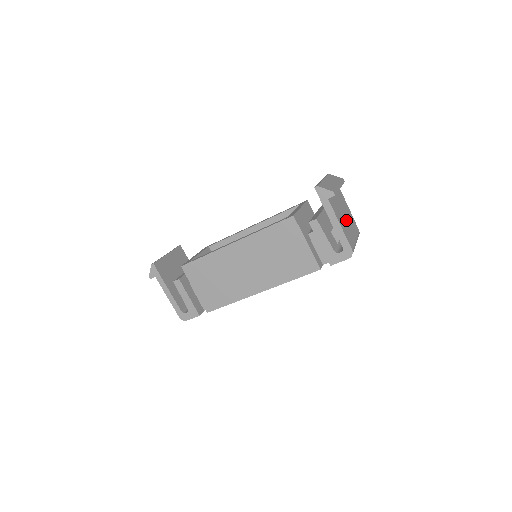
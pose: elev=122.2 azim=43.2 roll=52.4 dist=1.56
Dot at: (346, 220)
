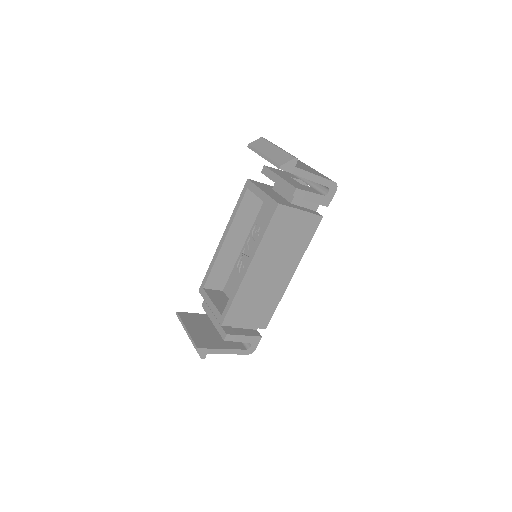
Dot at: (302, 165)
